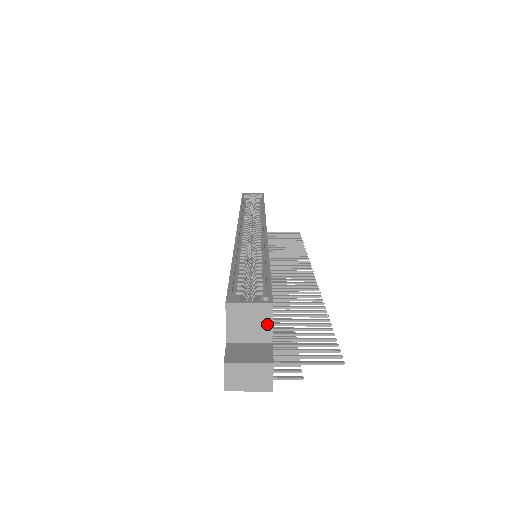
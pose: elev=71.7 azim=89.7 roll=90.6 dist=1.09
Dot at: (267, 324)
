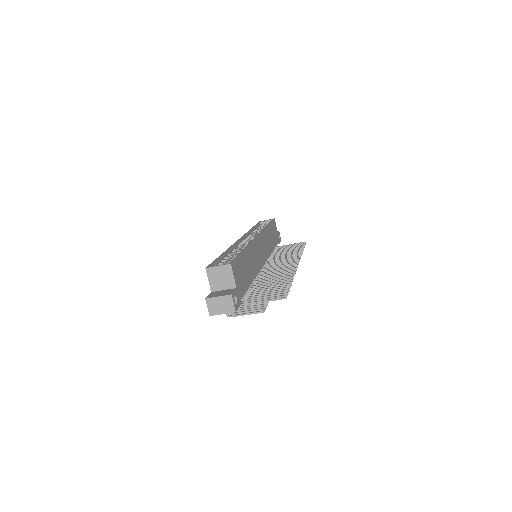
Dot at: (231, 277)
